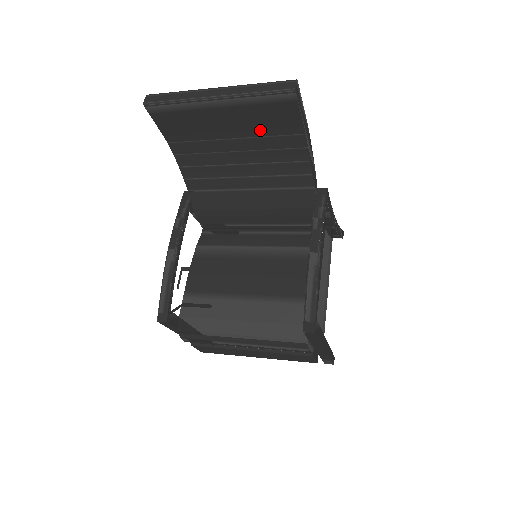
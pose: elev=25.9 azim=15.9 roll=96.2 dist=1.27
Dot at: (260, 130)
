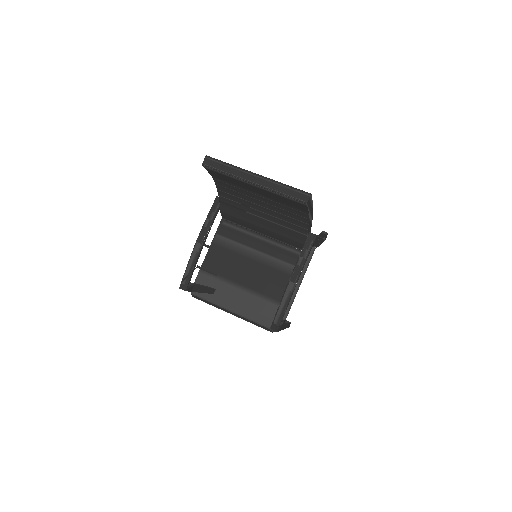
Dot at: (279, 201)
